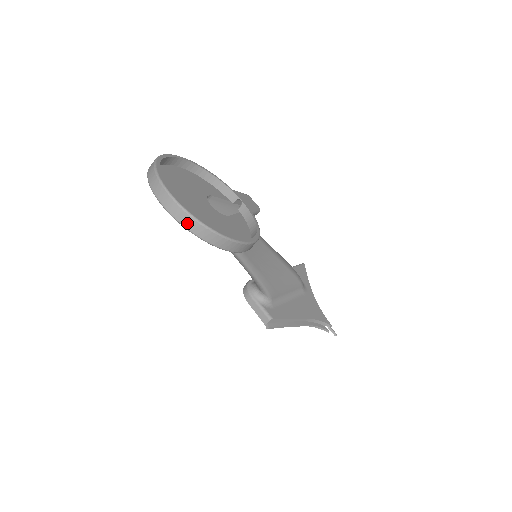
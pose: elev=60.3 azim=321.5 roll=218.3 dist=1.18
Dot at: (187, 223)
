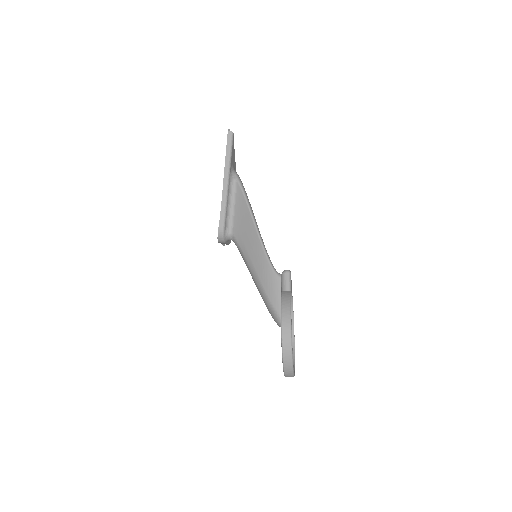
Dot at: occluded
